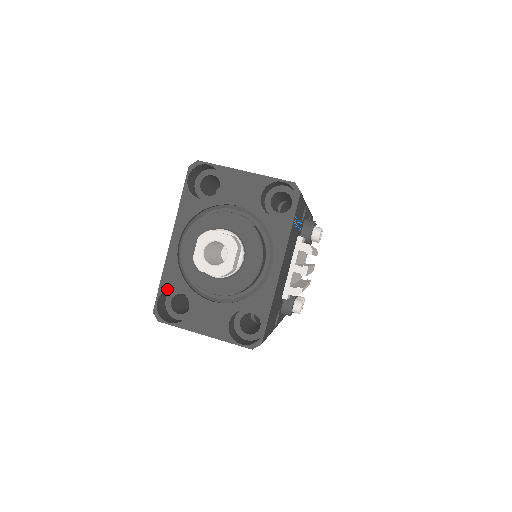
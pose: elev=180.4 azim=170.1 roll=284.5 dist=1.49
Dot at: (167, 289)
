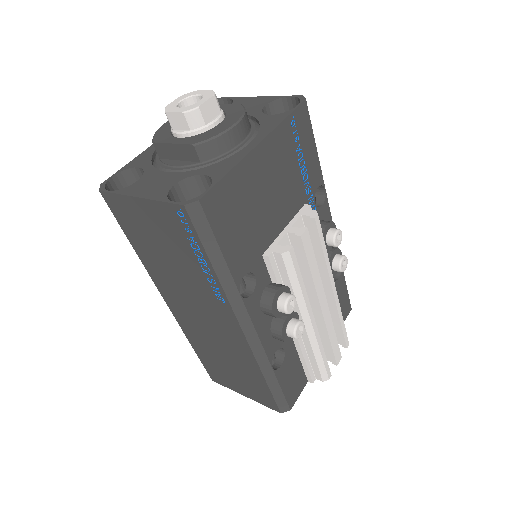
Dot at: (129, 168)
